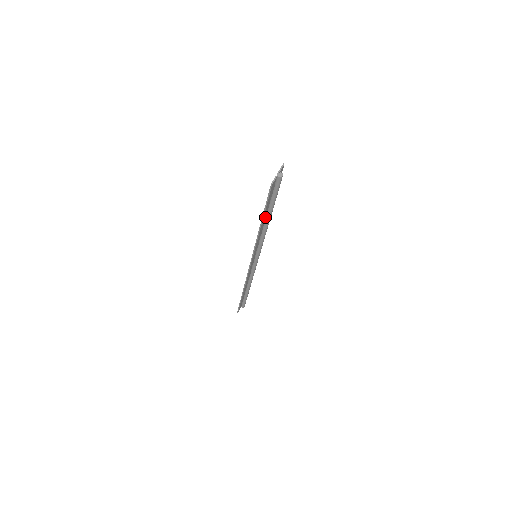
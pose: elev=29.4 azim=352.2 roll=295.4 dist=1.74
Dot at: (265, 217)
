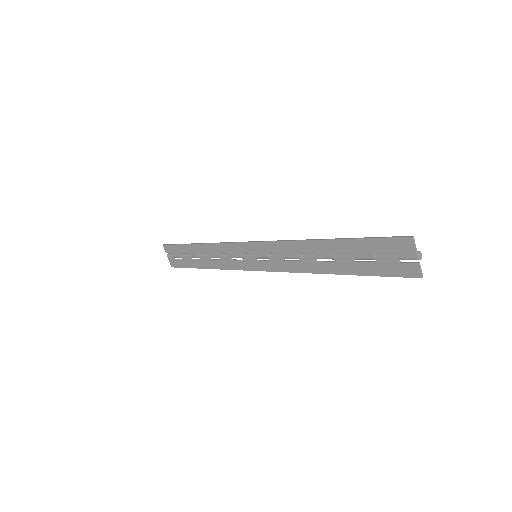
Dot at: (337, 262)
